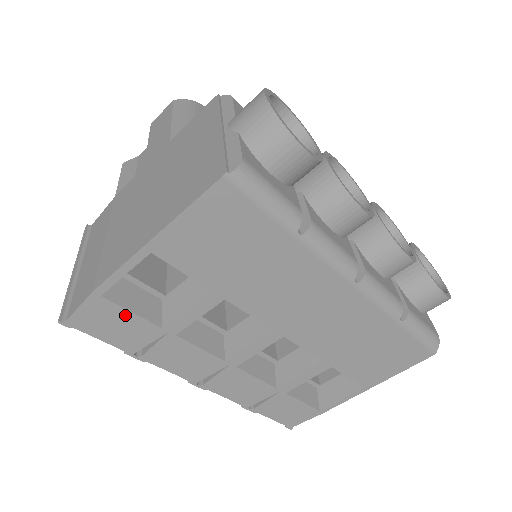
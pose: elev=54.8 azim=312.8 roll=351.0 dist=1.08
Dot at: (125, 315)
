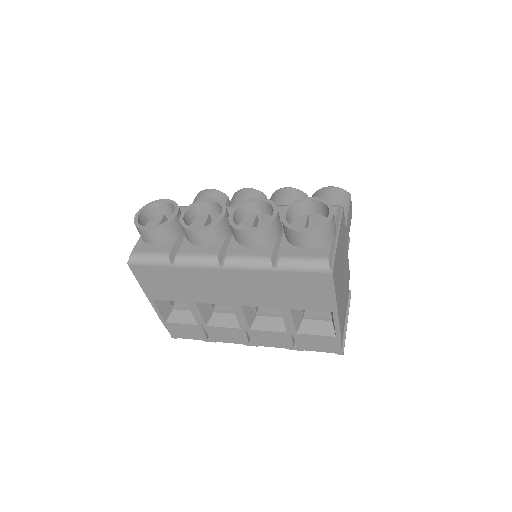
Dot at: (181, 326)
